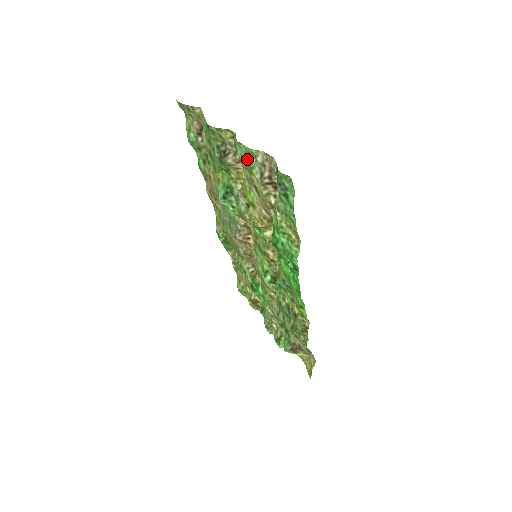
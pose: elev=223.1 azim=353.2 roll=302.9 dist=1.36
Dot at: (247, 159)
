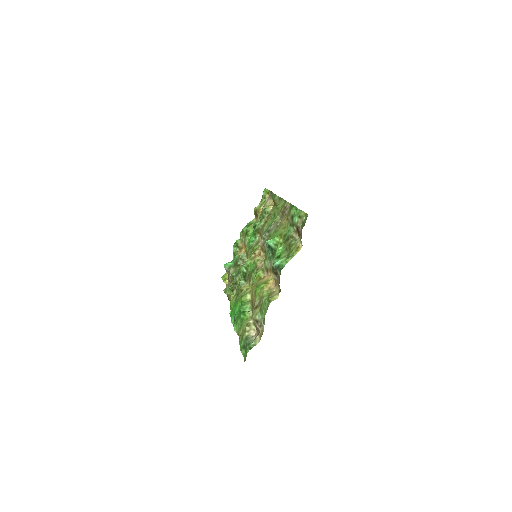
Dot at: (264, 310)
